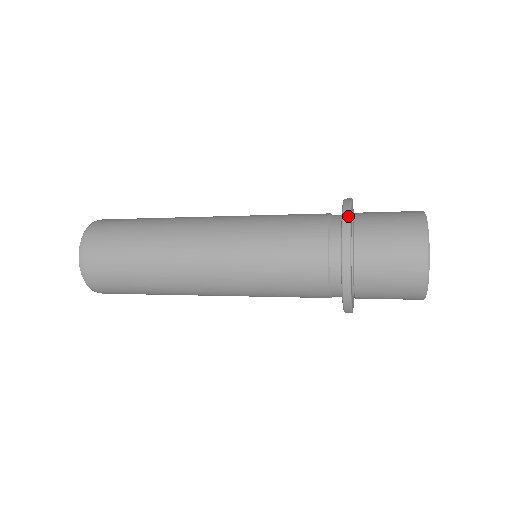
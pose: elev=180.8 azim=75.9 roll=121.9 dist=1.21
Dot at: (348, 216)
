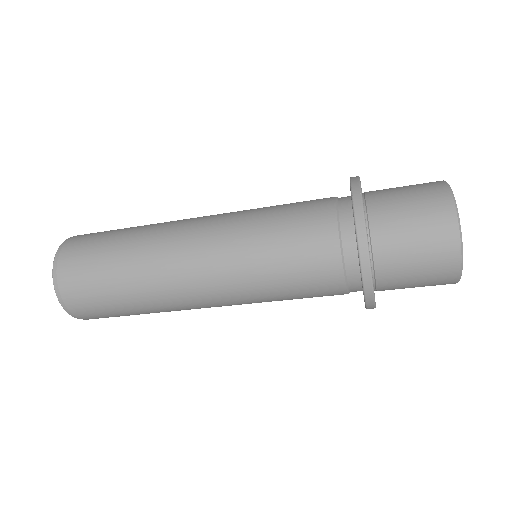
Dot at: (362, 219)
